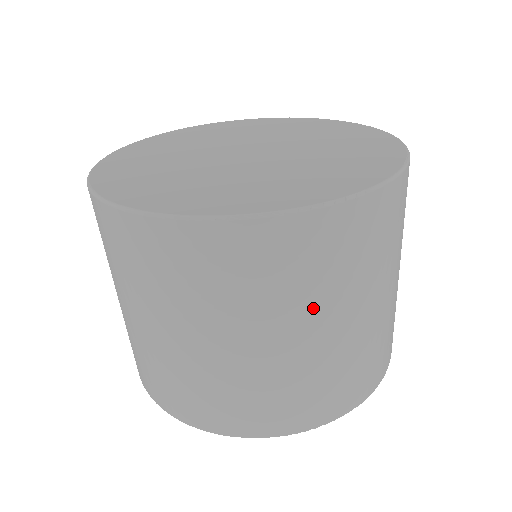
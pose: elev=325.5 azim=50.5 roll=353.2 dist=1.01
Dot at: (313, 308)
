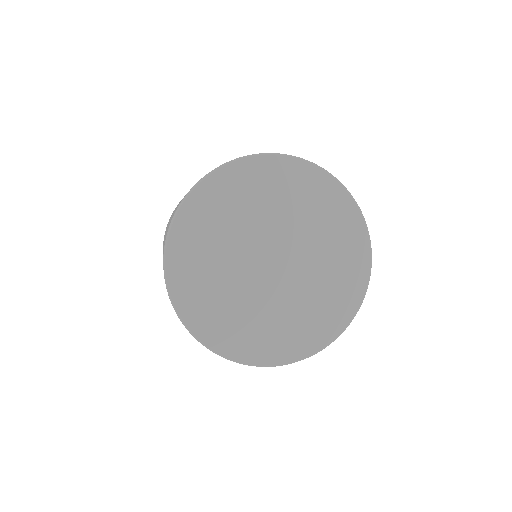
Dot at: occluded
